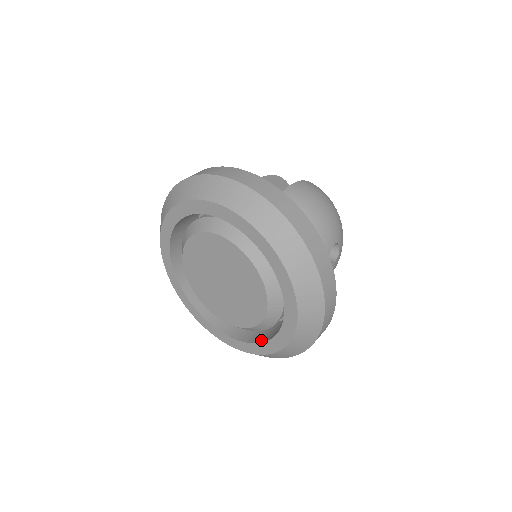
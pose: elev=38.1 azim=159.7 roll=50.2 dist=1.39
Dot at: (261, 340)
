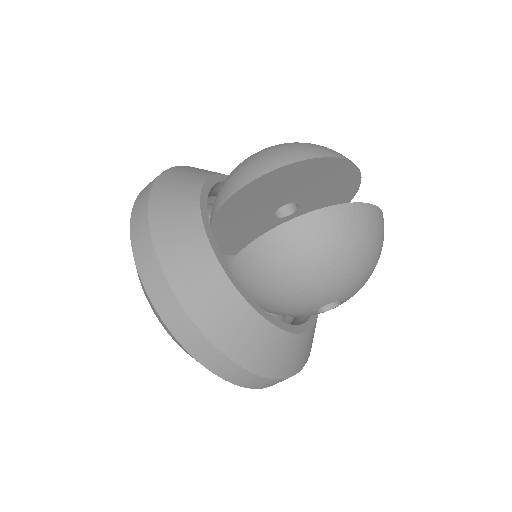
Dot at: occluded
